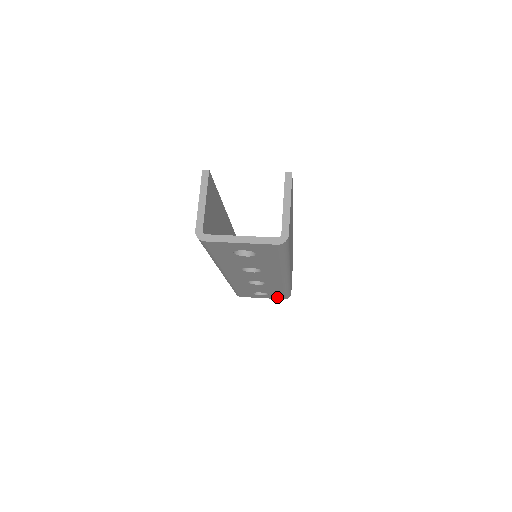
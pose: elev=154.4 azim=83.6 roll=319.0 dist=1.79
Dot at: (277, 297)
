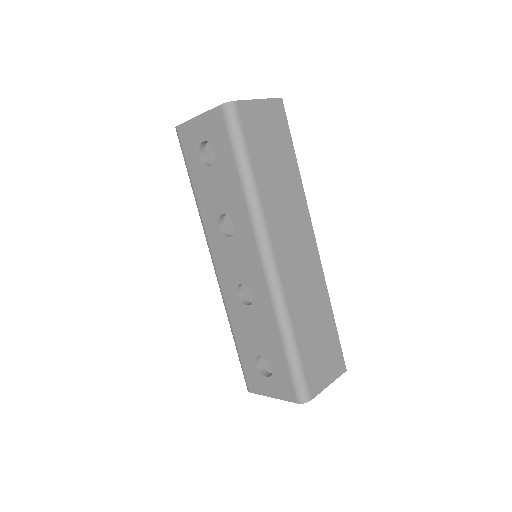
Dot at: (286, 389)
